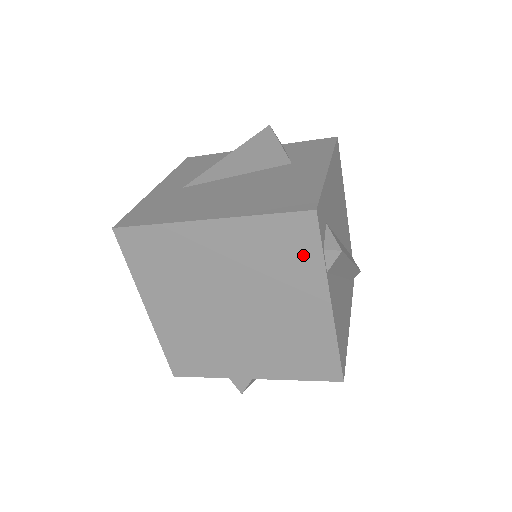
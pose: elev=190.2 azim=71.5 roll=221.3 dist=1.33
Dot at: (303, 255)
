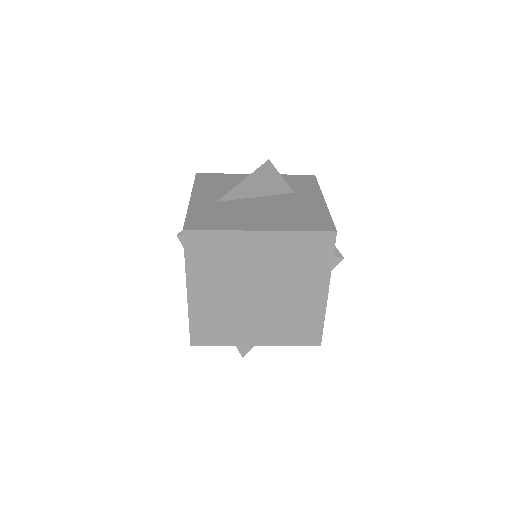
Dot at: (320, 259)
